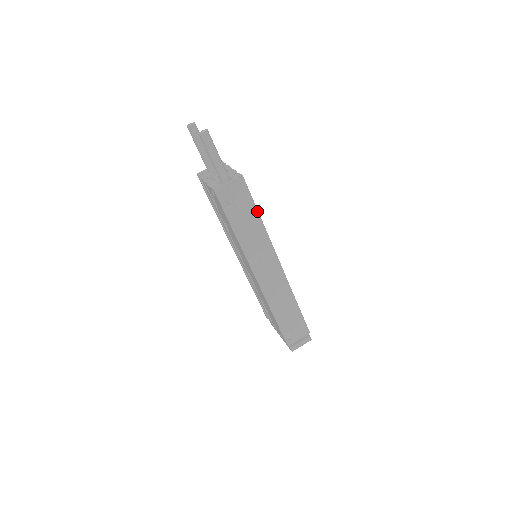
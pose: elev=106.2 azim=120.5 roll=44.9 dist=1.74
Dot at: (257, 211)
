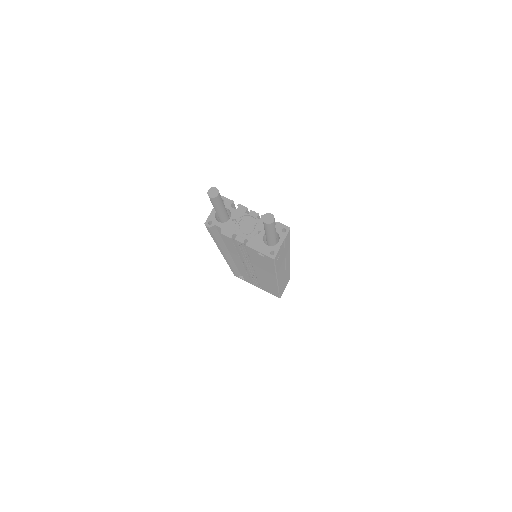
Dot at: (289, 241)
